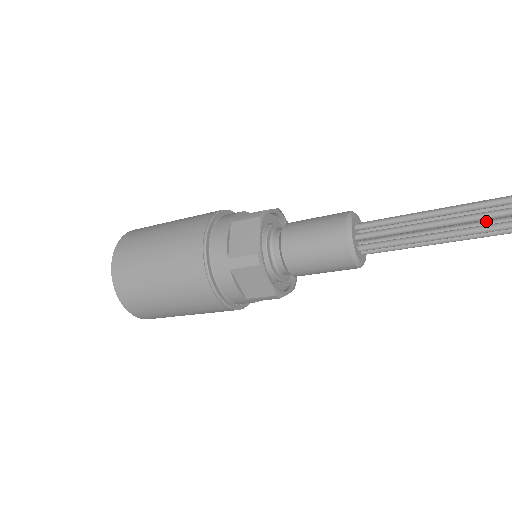
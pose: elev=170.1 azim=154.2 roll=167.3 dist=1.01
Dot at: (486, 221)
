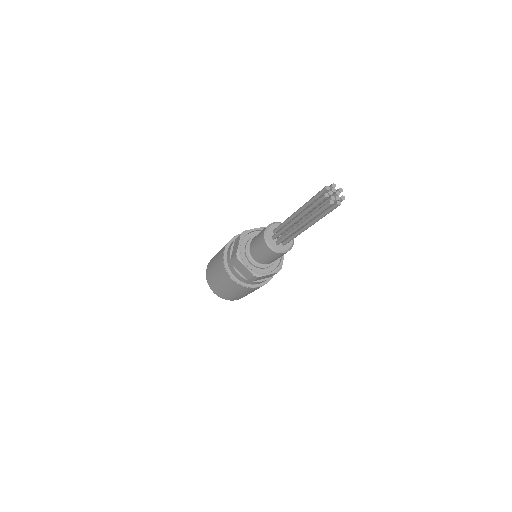
Dot at: occluded
